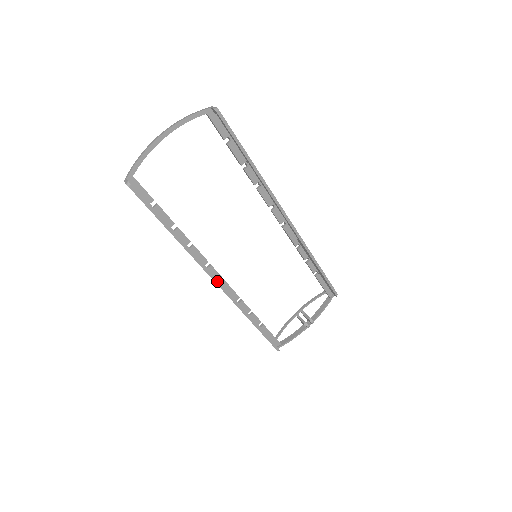
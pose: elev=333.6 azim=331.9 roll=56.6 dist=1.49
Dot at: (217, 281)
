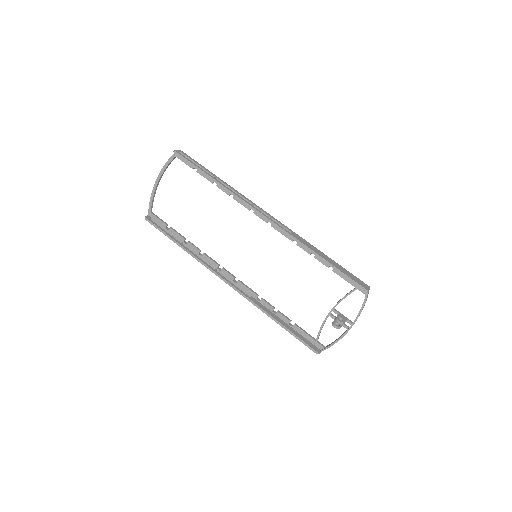
Dot at: (226, 281)
